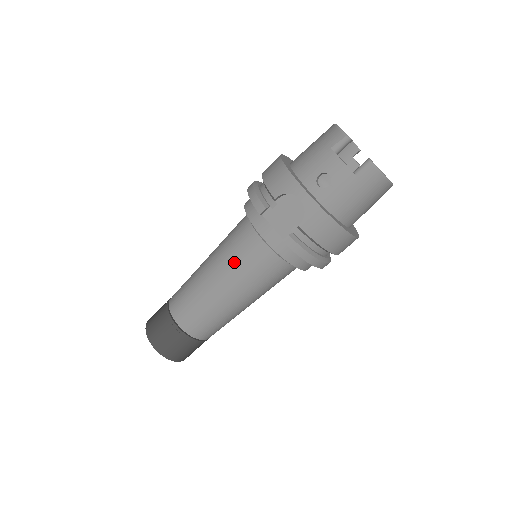
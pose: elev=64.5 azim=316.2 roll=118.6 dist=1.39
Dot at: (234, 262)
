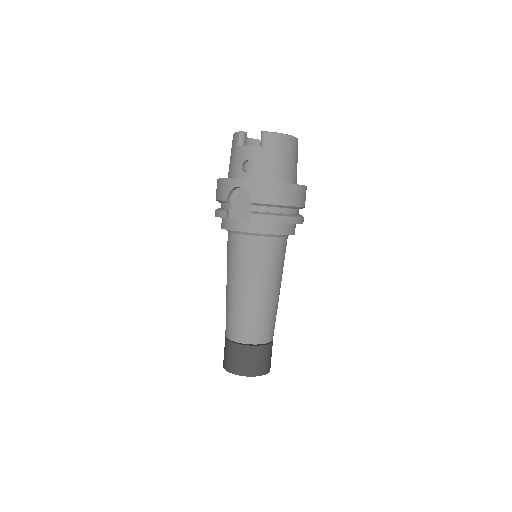
Dot at: (238, 265)
